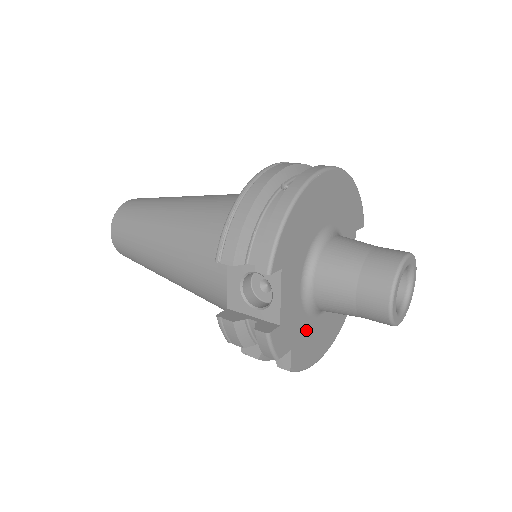
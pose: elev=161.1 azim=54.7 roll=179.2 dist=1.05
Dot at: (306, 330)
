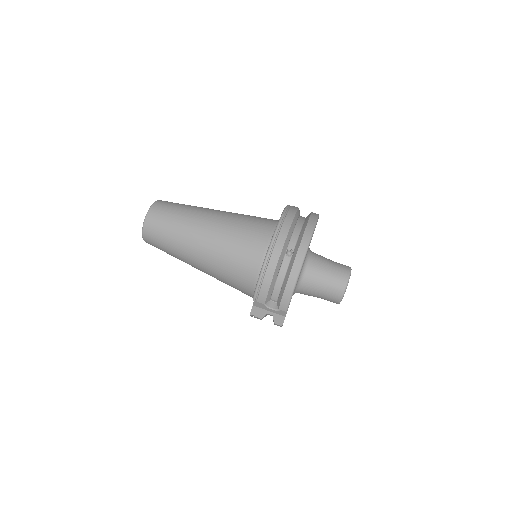
Dot at: occluded
